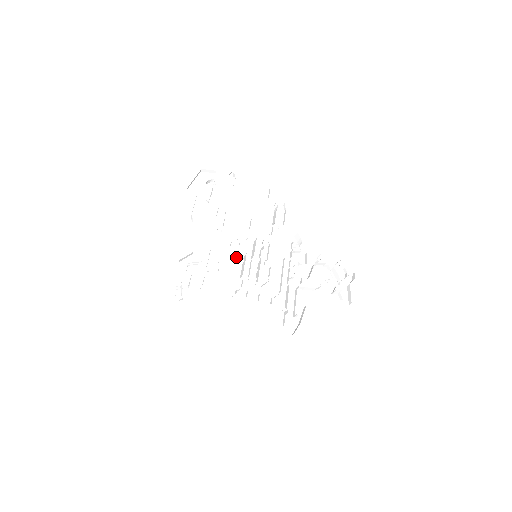
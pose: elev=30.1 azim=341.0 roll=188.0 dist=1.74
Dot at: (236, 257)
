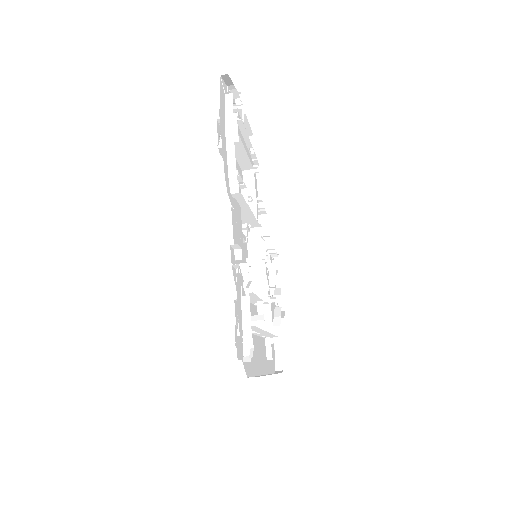
Dot at: (244, 258)
